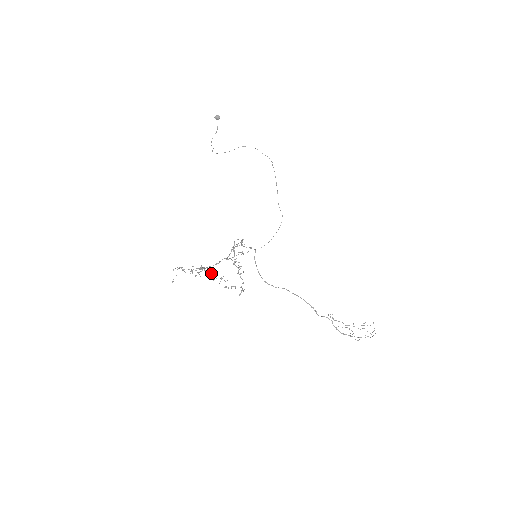
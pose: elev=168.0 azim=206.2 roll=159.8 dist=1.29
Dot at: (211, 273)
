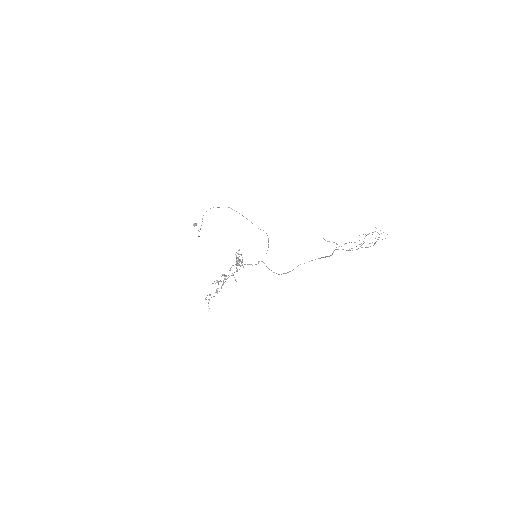
Dot at: (224, 278)
